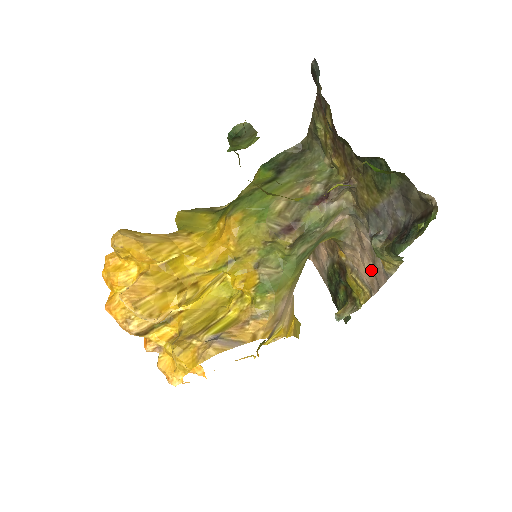
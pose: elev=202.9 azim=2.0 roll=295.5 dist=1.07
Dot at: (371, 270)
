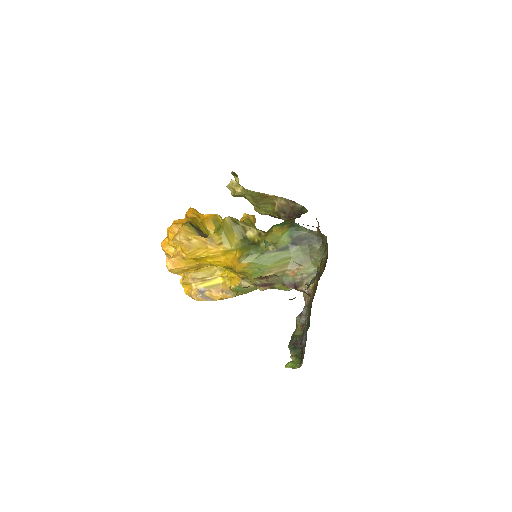
Dot at: (306, 301)
